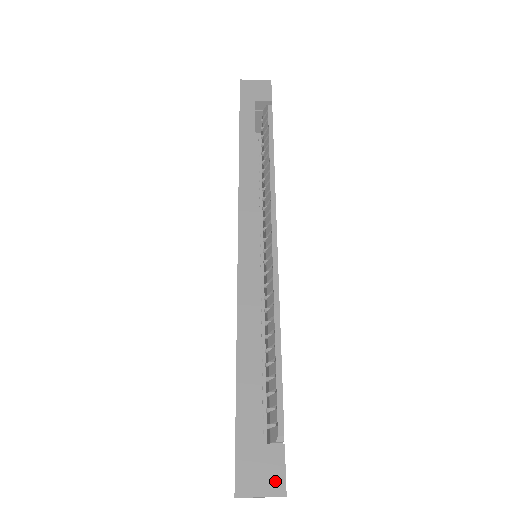
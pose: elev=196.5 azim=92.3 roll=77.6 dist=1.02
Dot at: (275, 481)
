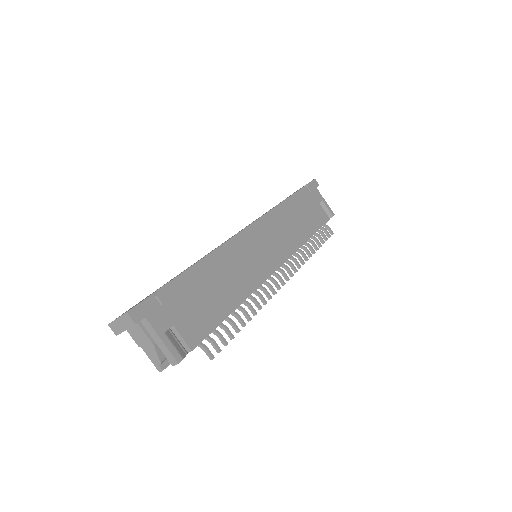
Dot at: occluded
